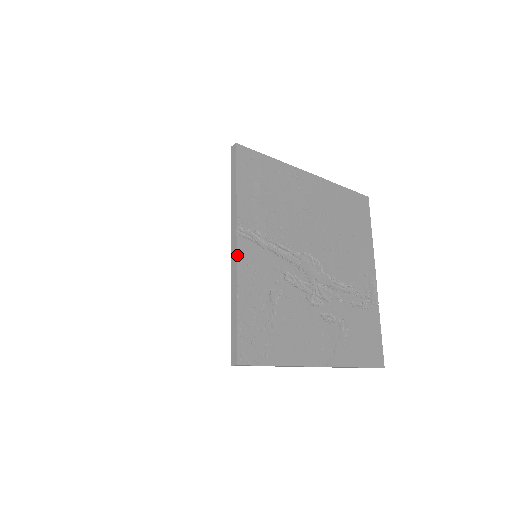
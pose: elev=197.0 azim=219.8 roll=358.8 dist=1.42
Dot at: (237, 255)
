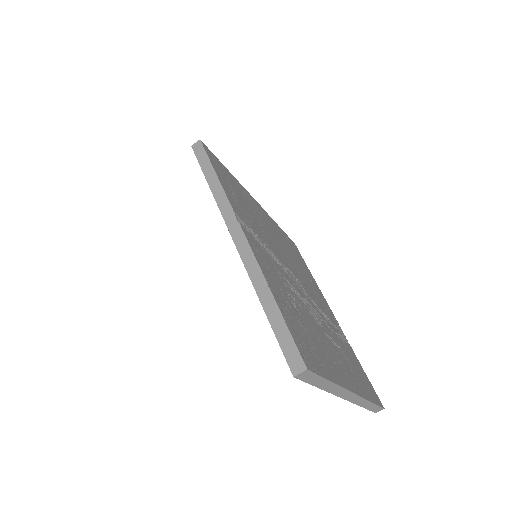
Dot at: (248, 242)
